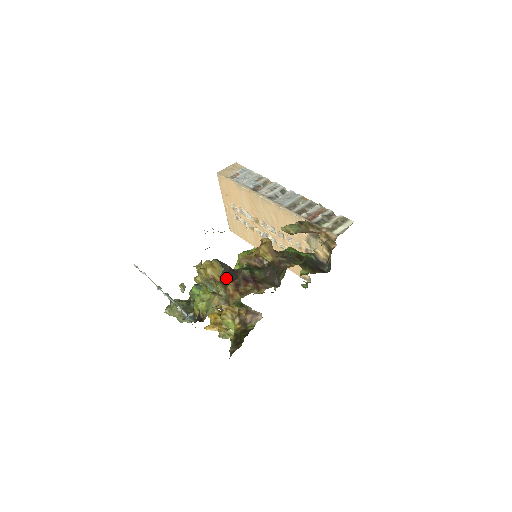
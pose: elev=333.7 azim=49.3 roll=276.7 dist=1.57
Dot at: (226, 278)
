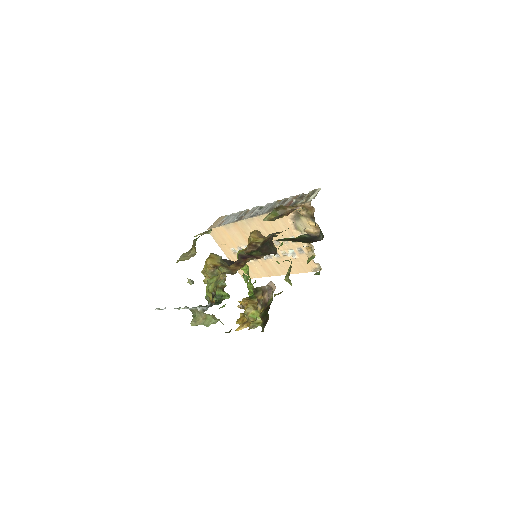
Dot at: occluded
